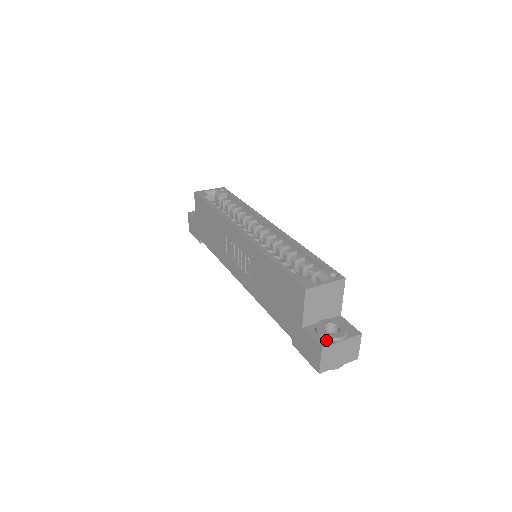
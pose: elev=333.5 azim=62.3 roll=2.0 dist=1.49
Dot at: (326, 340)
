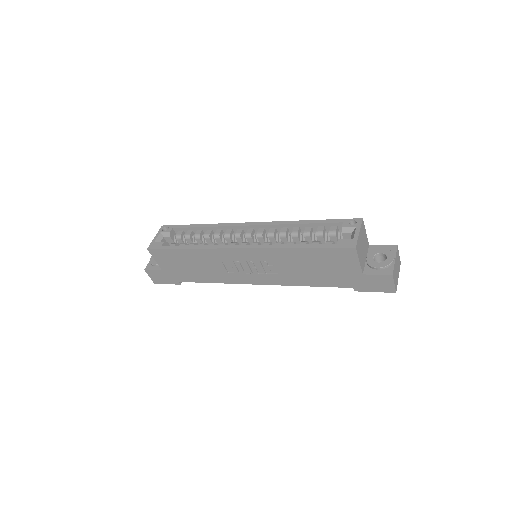
Dot at: (387, 268)
